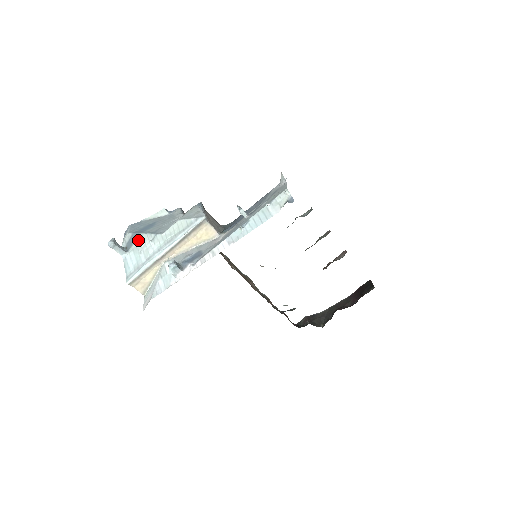
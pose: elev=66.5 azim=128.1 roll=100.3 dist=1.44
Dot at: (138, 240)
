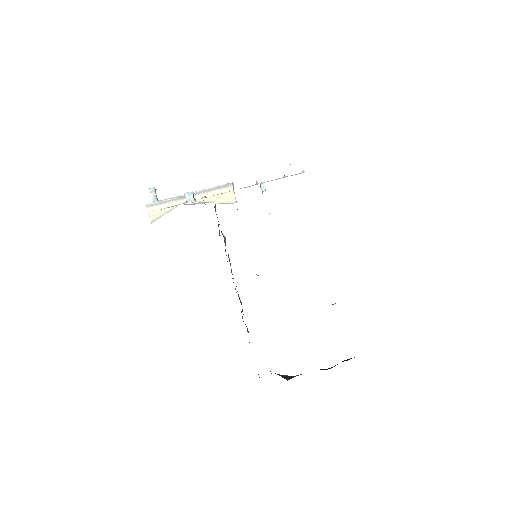
Dot at: occluded
